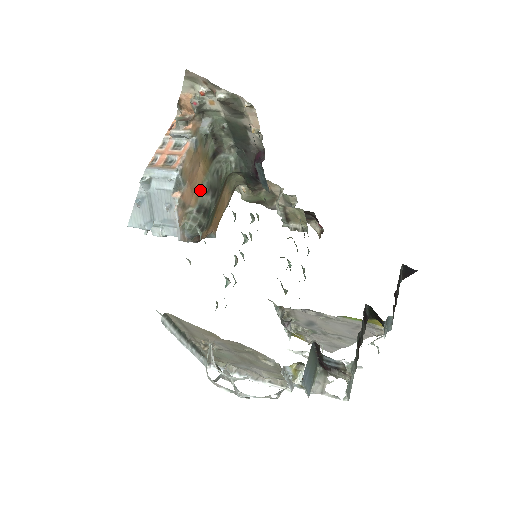
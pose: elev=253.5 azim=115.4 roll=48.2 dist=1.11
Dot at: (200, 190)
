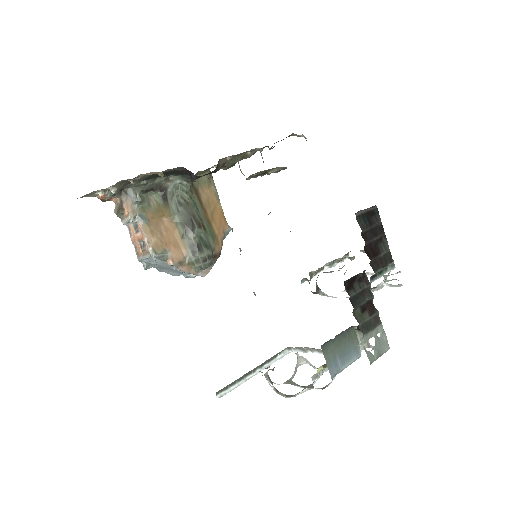
Dot at: (181, 236)
